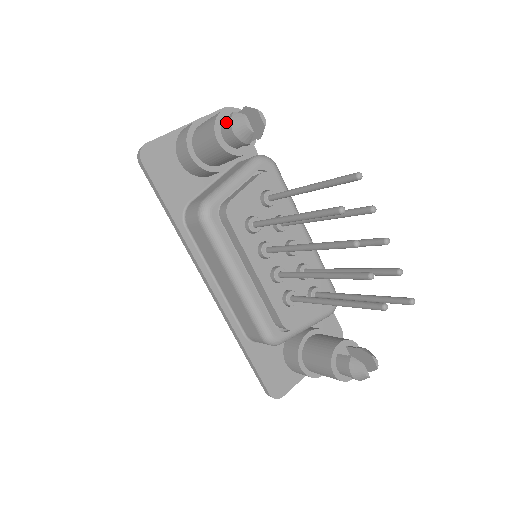
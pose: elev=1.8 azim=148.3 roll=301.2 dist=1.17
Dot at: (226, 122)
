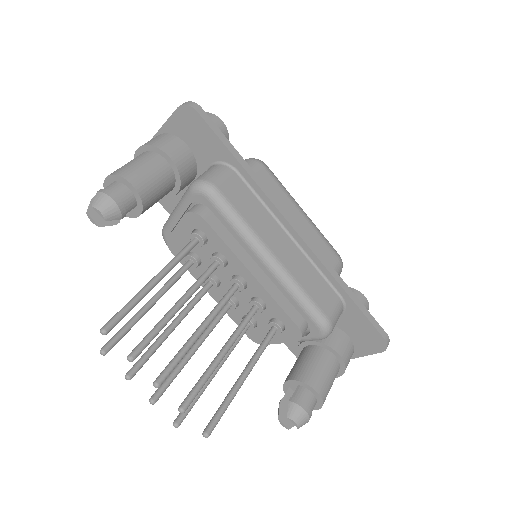
Dot at: occluded
